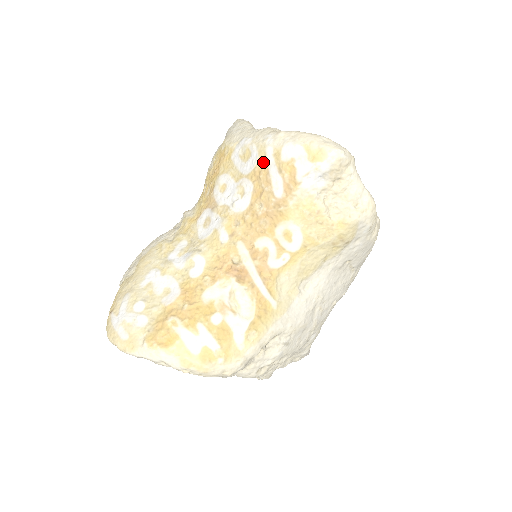
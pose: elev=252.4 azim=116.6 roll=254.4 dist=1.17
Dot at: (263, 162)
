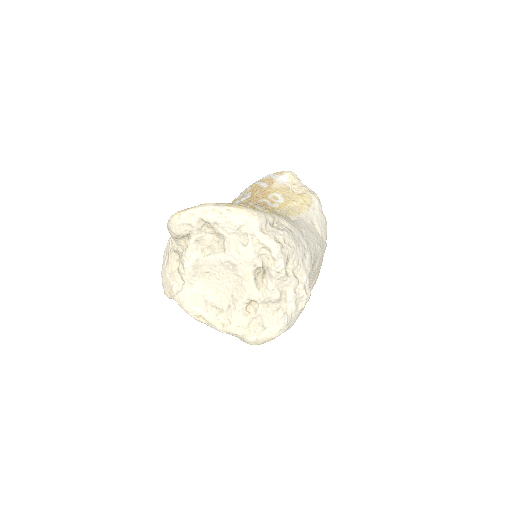
Dot at: (254, 185)
